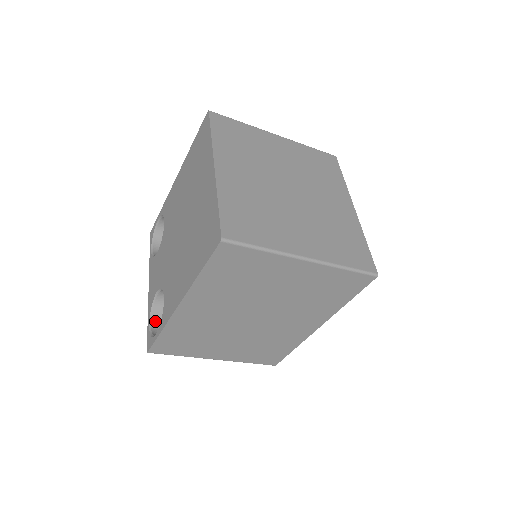
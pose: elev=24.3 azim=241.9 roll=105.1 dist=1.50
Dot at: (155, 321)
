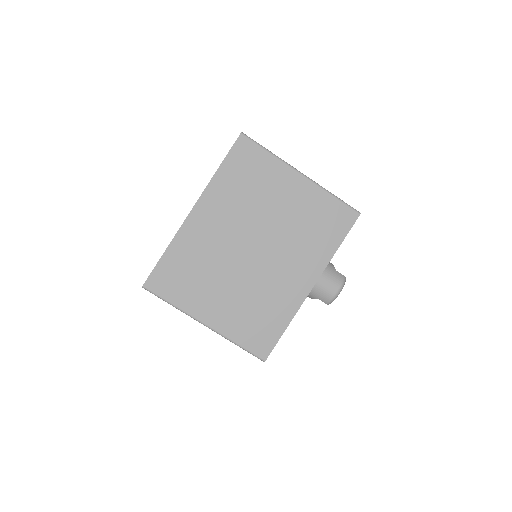
Dot at: occluded
